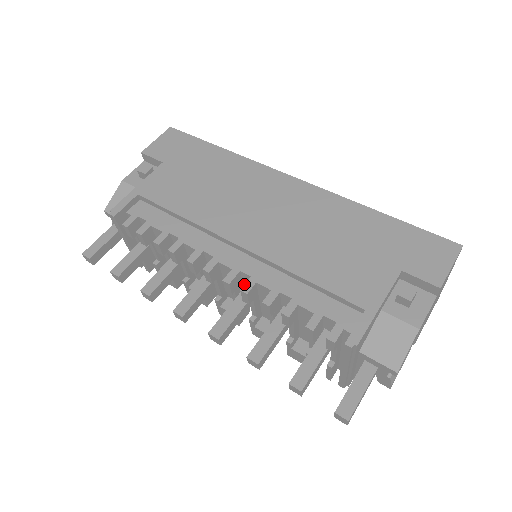
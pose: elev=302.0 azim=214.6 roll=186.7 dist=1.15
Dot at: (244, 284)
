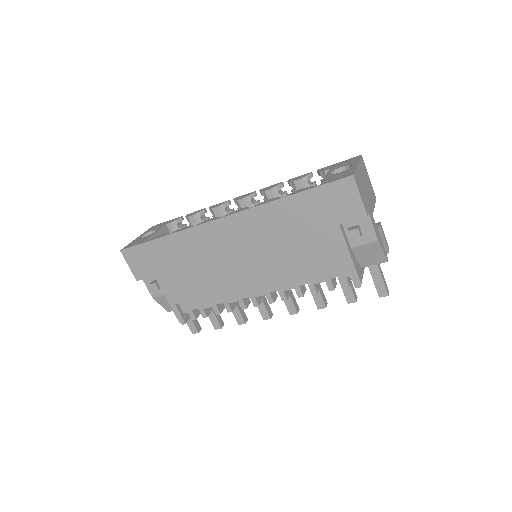
Dot at: occluded
